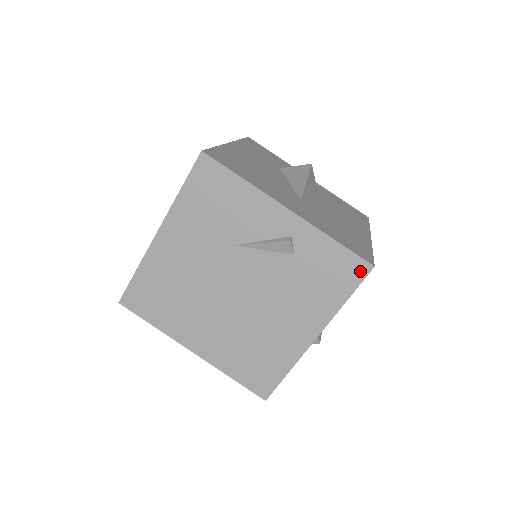
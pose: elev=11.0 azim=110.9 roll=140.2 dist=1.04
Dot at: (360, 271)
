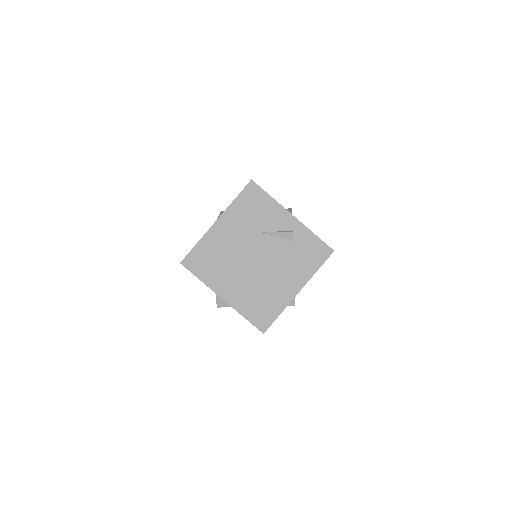
Dot at: (327, 253)
